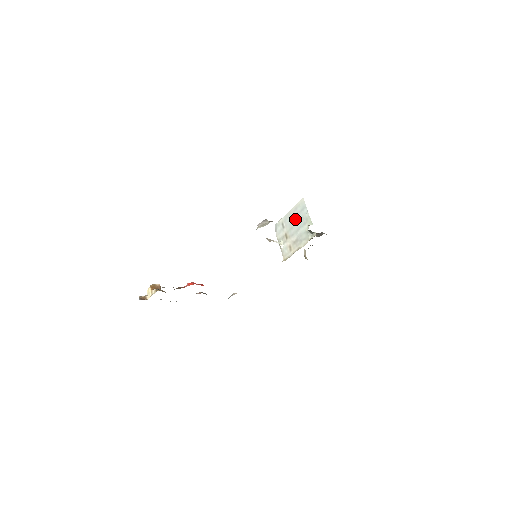
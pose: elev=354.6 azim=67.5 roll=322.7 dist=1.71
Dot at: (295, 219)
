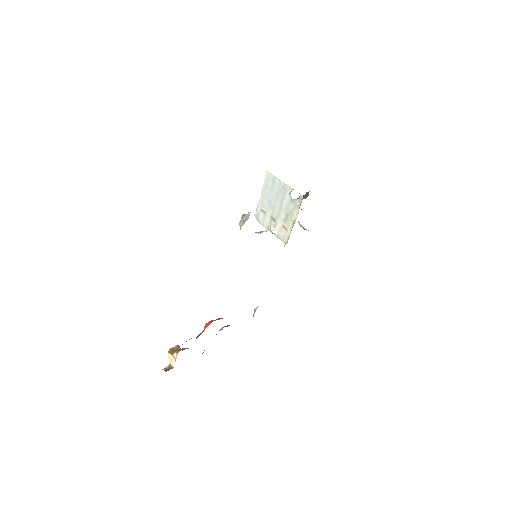
Dot at: (272, 197)
